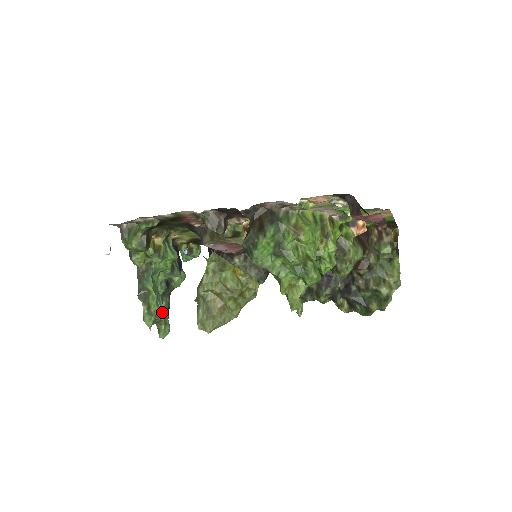
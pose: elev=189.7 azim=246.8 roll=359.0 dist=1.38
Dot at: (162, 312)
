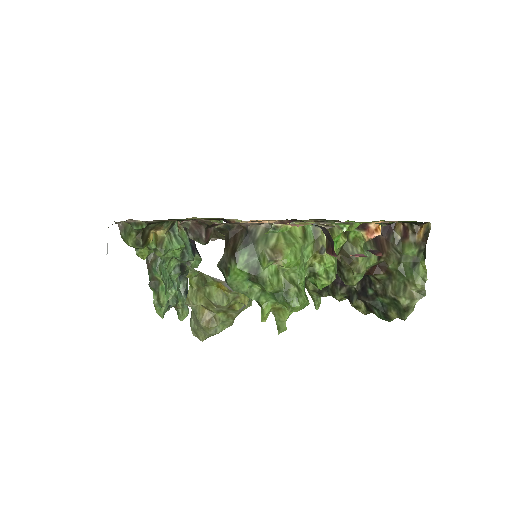
Dot at: (178, 296)
